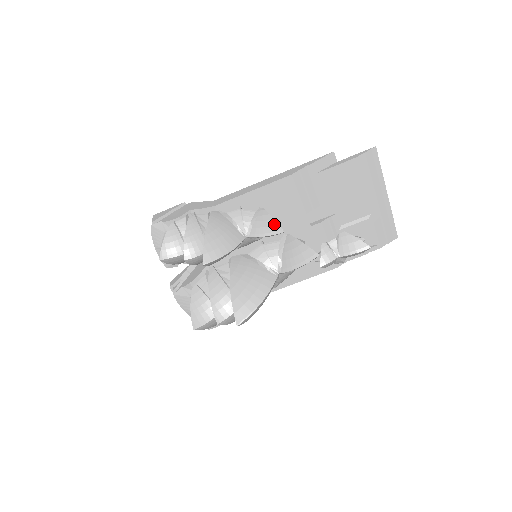
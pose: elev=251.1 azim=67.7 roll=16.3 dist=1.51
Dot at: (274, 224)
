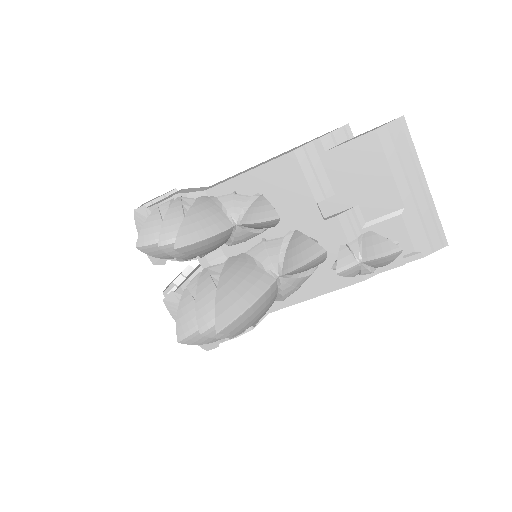
Dot at: (269, 209)
